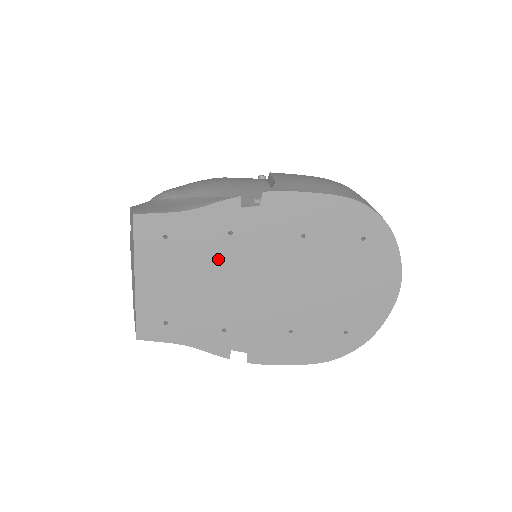
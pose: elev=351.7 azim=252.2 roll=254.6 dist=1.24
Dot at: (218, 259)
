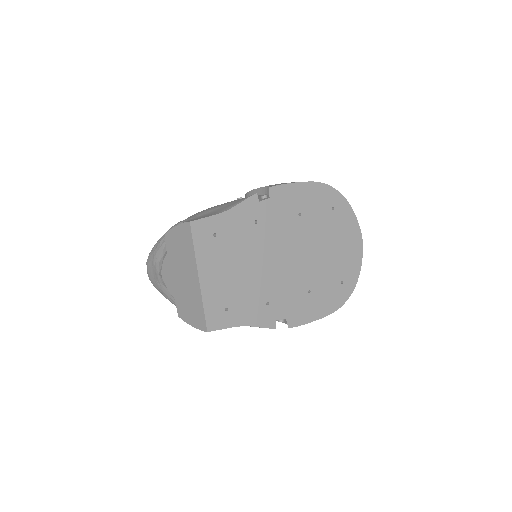
Dot at: (252, 245)
